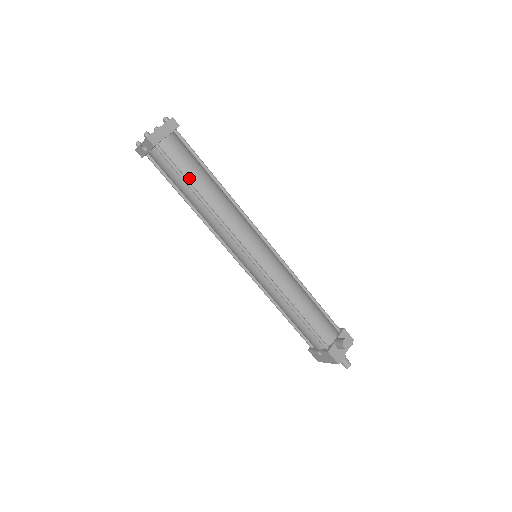
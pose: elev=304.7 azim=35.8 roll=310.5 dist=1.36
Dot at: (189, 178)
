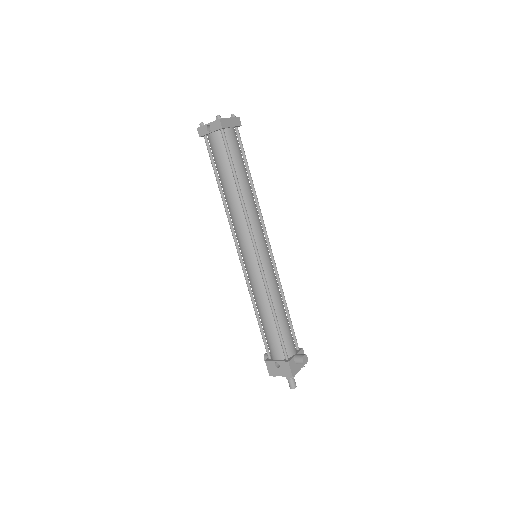
Dot at: (235, 166)
